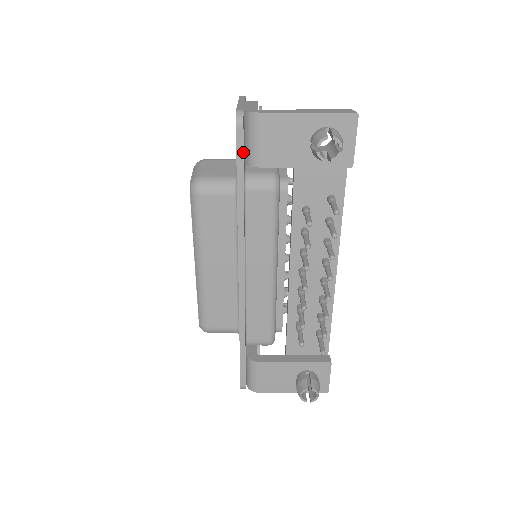
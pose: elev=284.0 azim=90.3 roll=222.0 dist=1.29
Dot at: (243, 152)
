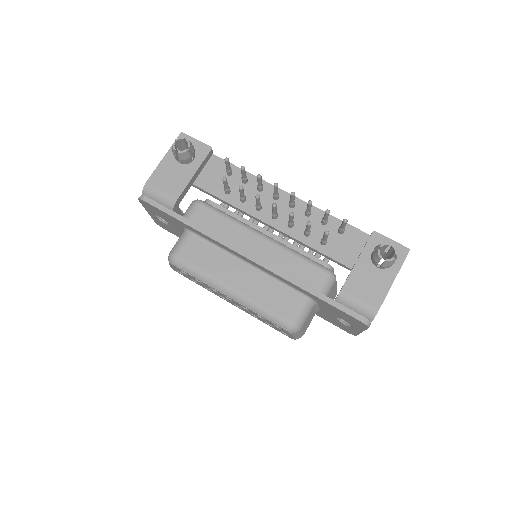
Dot at: (161, 205)
